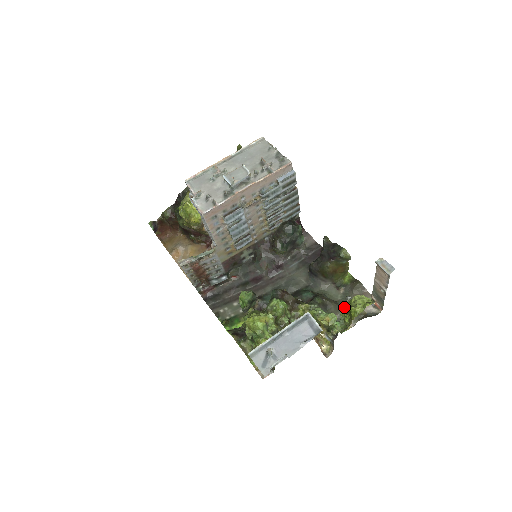
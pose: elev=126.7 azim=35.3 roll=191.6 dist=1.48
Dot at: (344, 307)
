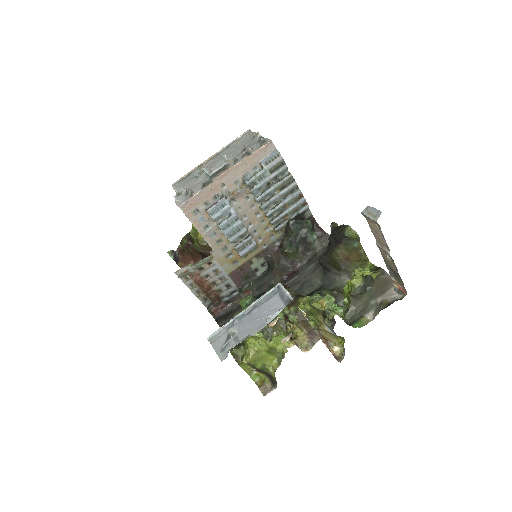
Dot at: (345, 287)
